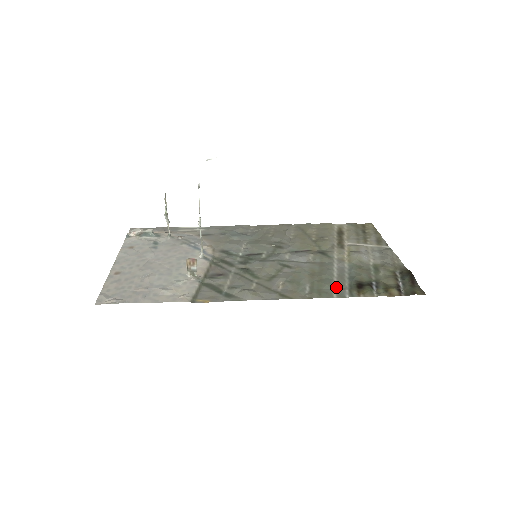
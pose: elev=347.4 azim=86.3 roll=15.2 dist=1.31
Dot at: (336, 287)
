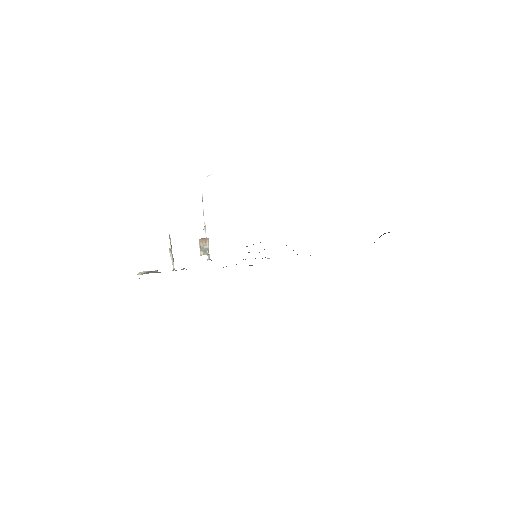
Dot at: occluded
